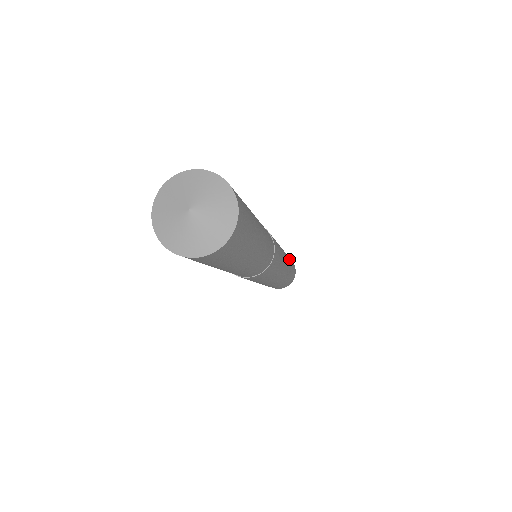
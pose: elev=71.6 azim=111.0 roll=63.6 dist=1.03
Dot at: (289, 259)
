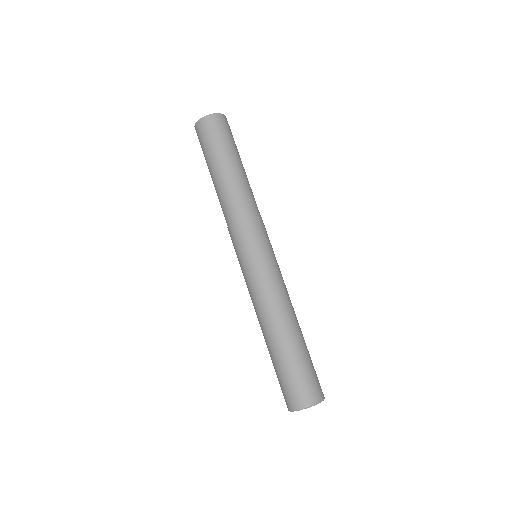
Dot at: occluded
